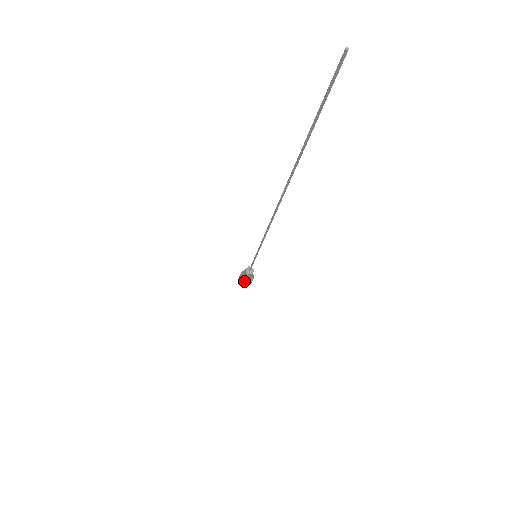
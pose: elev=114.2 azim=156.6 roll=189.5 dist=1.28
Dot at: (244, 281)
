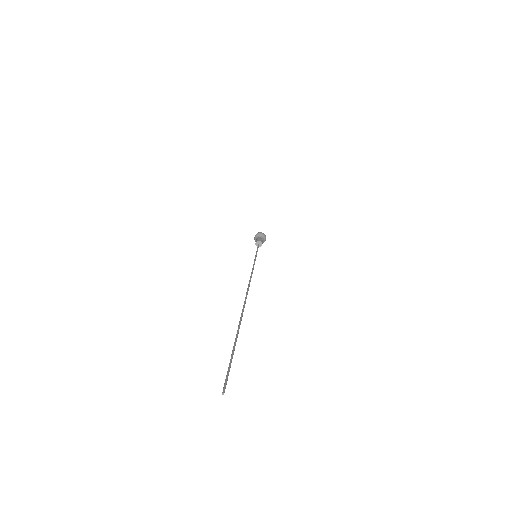
Dot at: occluded
